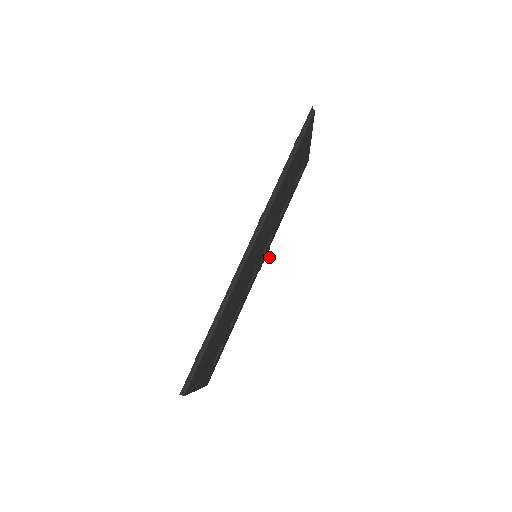
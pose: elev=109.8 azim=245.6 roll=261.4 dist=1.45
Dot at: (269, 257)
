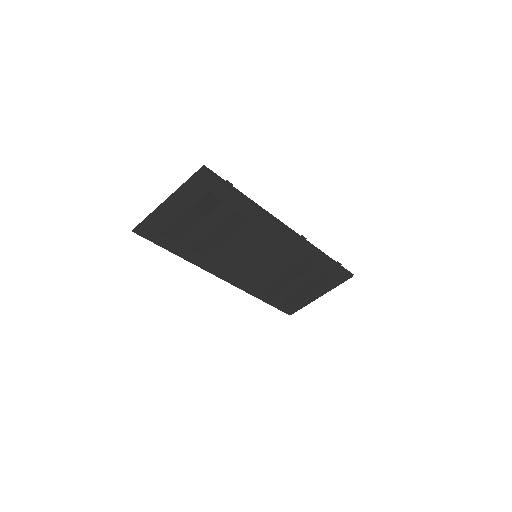
Dot at: (236, 284)
